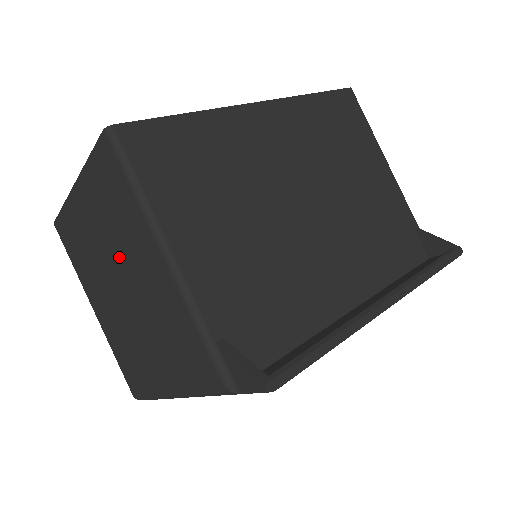
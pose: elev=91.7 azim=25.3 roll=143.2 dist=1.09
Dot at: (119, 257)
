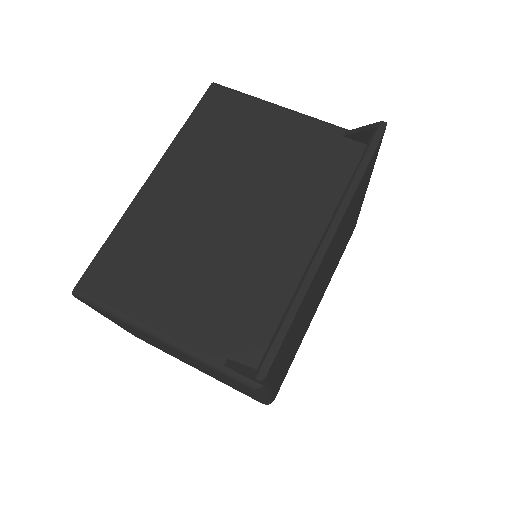
Dot at: (158, 344)
